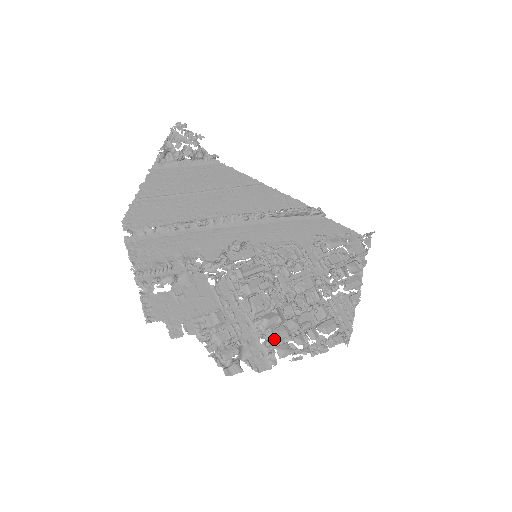
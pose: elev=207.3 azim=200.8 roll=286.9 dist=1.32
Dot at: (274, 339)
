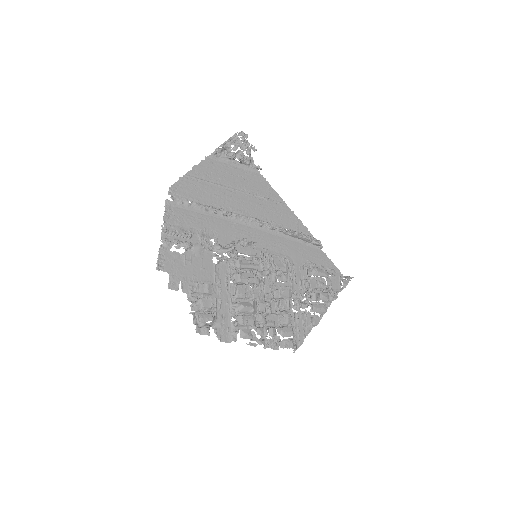
Dot at: (242, 322)
